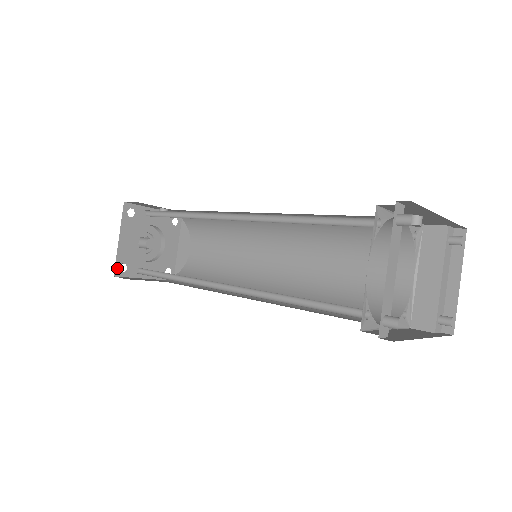
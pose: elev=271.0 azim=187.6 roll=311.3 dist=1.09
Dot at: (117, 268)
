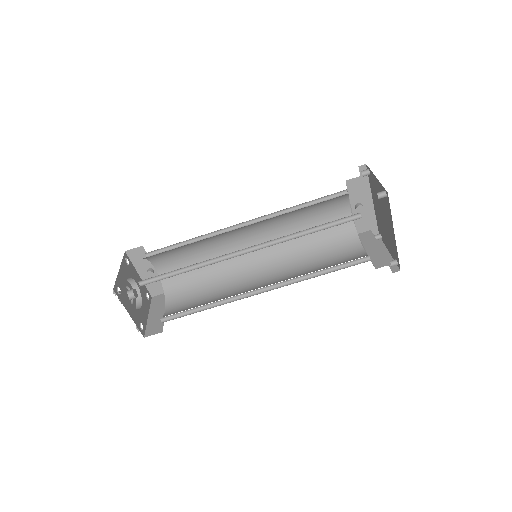
Dot at: (115, 286)
